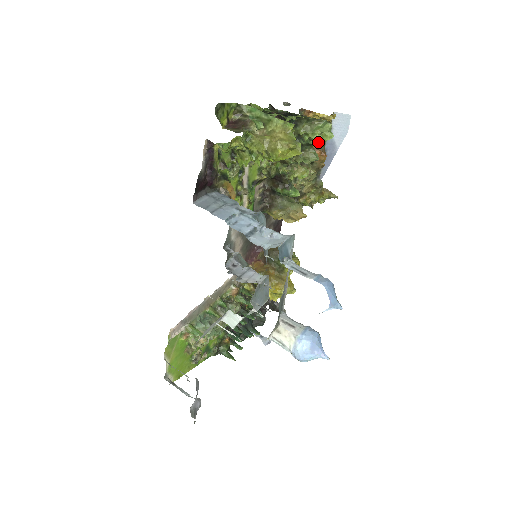
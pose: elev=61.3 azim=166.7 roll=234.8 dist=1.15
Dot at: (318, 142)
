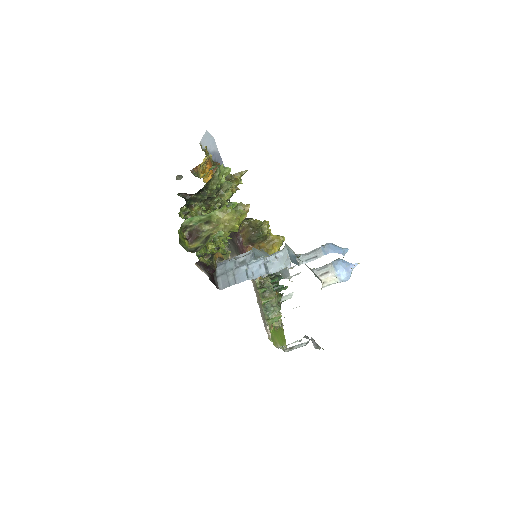
Dot at: (224, 178)
